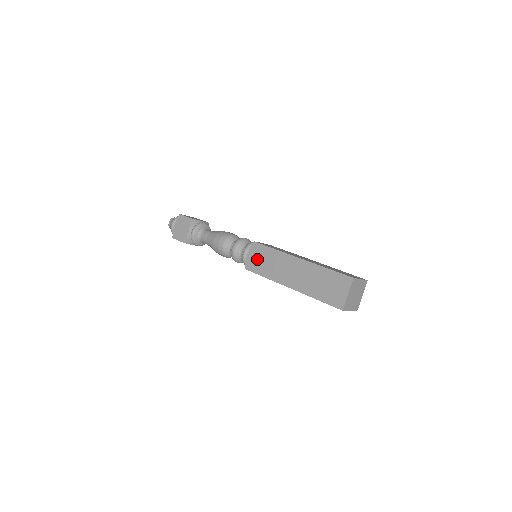
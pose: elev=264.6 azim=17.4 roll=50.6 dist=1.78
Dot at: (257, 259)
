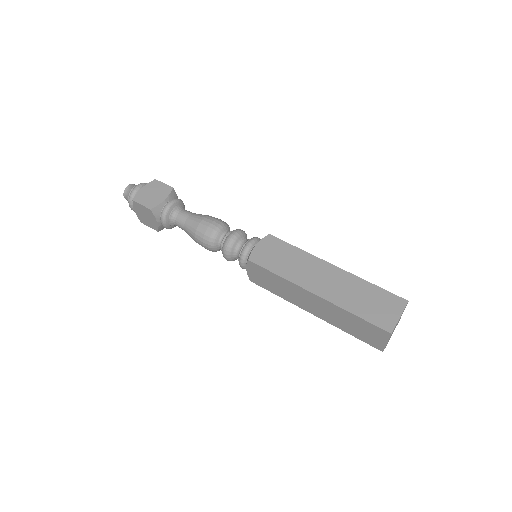
Dot at: (270, 253)
